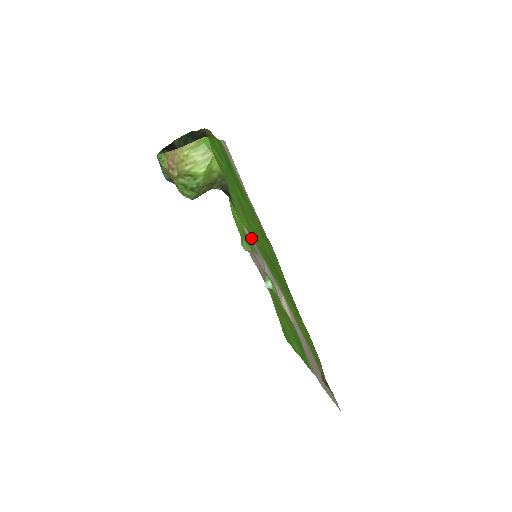
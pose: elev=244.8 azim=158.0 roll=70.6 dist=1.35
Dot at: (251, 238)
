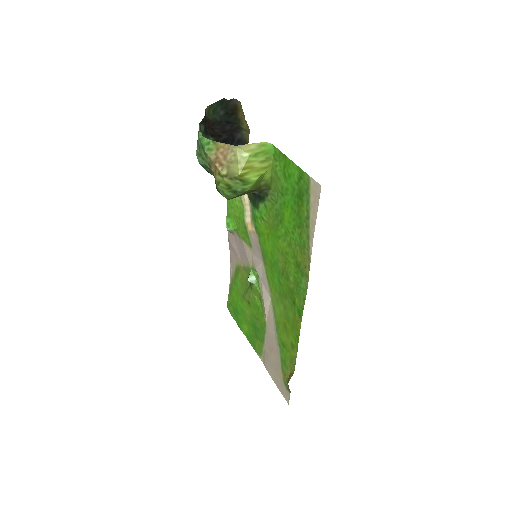
Dot at: (254, 235)
